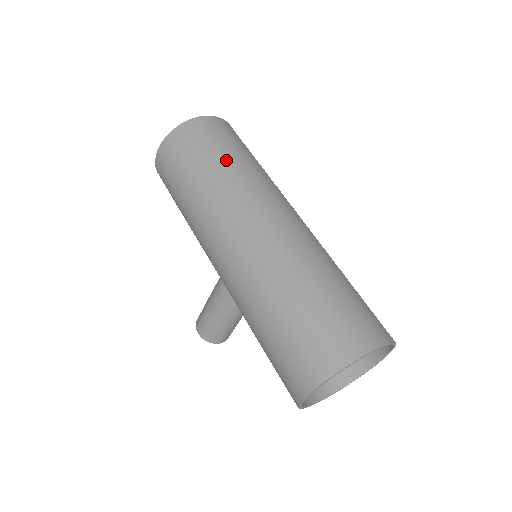
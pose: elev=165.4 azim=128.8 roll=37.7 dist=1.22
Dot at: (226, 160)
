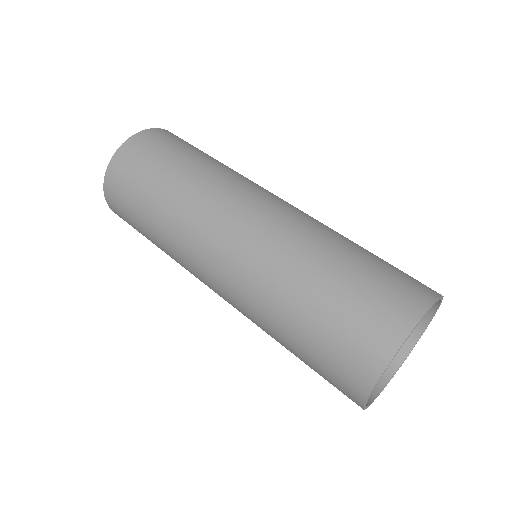
Dot at: (162, 189)
